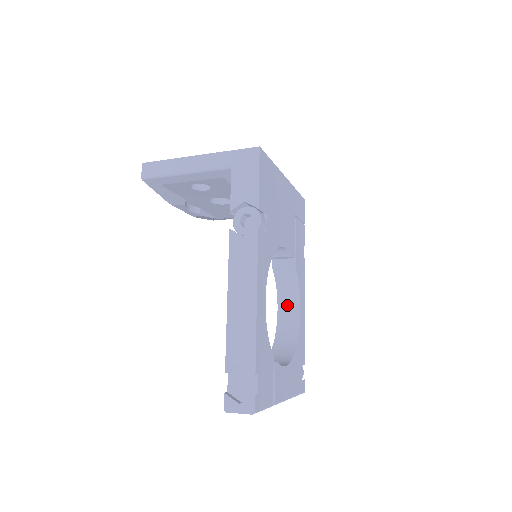
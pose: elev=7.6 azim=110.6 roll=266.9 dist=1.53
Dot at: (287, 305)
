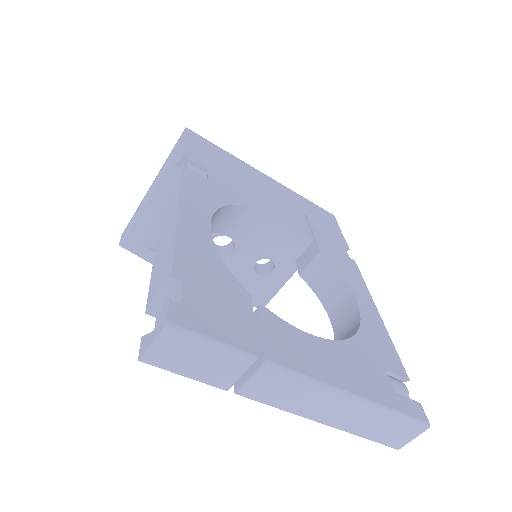
Dot at: (339, 309)
